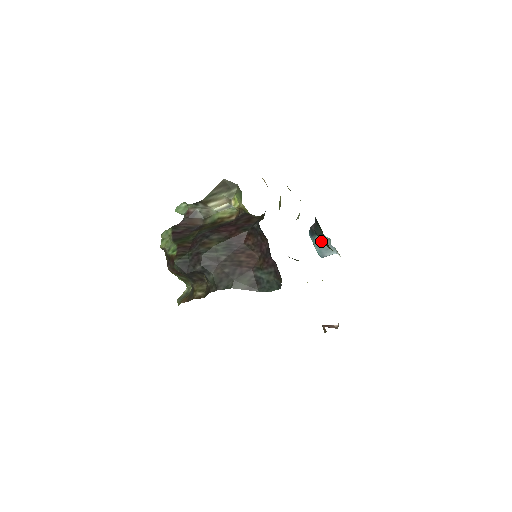
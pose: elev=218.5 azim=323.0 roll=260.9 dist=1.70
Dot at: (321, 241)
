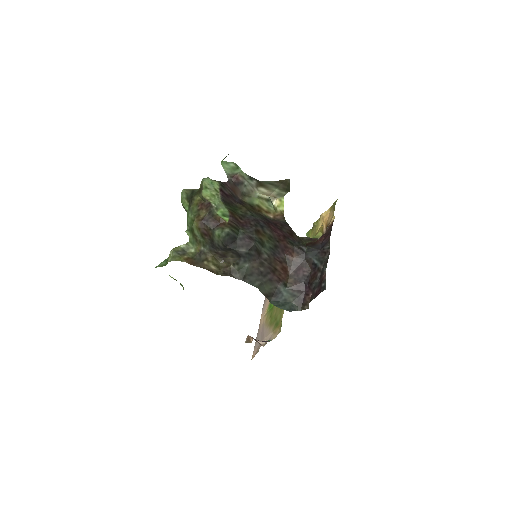
Dot at: occluded
